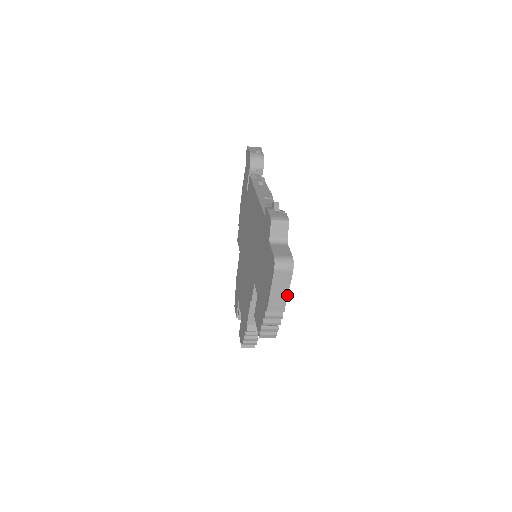
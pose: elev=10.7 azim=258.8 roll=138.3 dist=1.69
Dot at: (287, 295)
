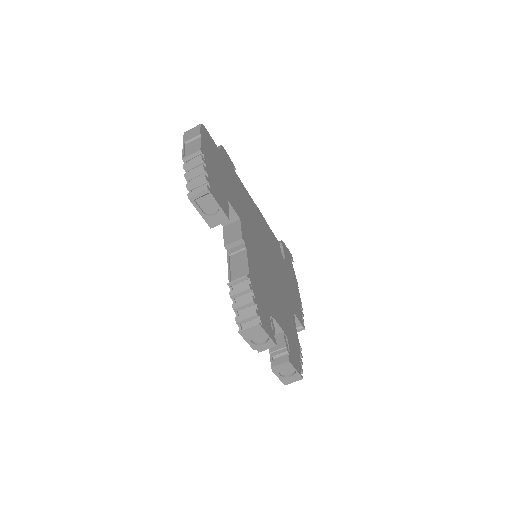
Dot at: (201, 141)
